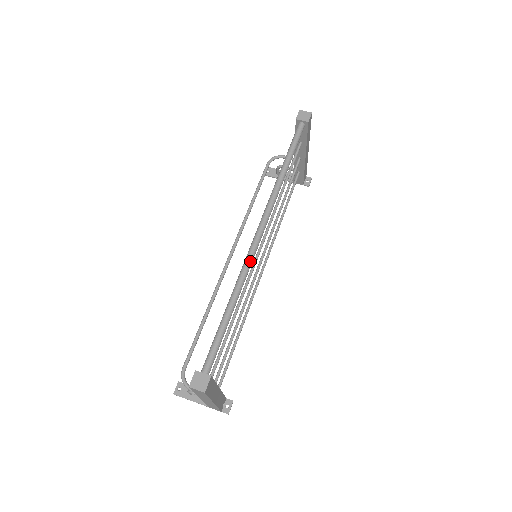
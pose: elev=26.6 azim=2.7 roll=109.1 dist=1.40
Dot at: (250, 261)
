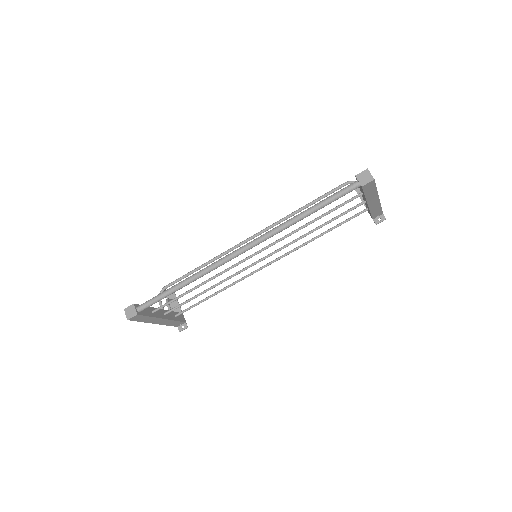
Dot at: (217, 265)
